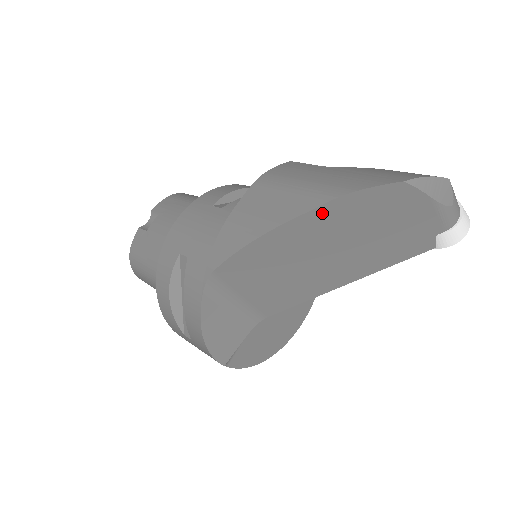
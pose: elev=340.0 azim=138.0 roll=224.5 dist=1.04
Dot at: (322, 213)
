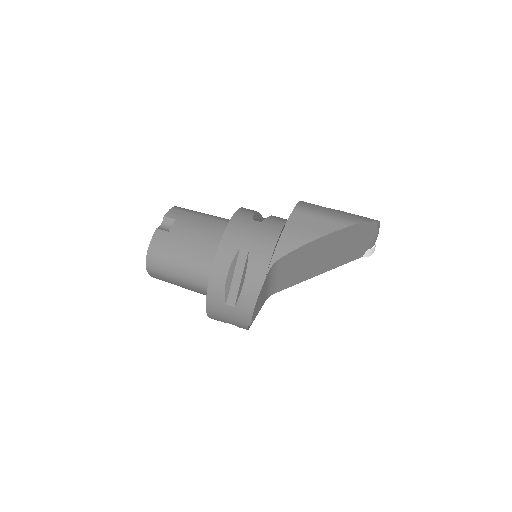
Dot at: (342, 232)
